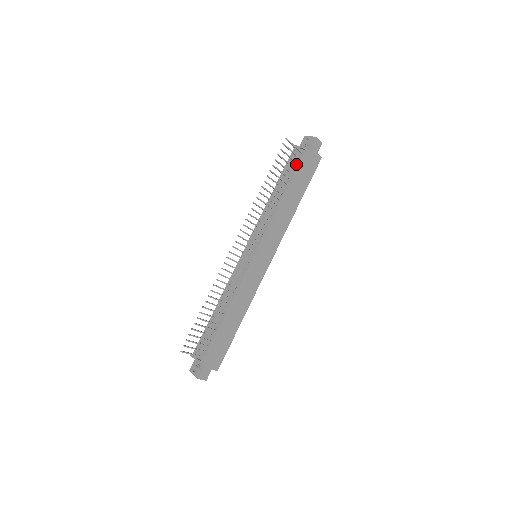
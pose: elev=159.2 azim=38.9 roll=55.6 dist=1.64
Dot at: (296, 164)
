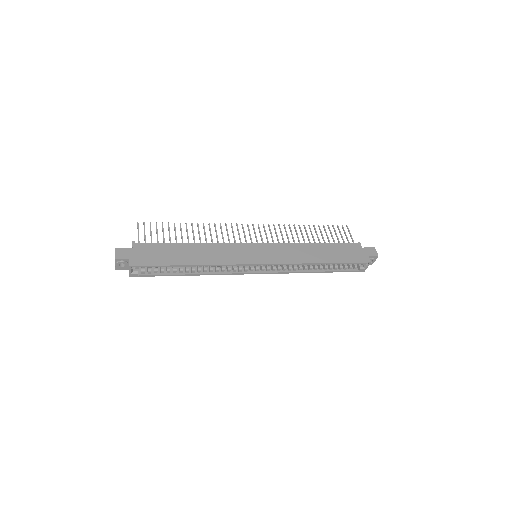
Dot at: (344, 245)
